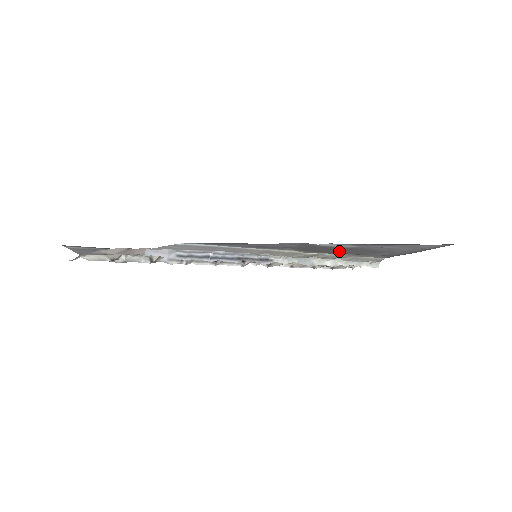
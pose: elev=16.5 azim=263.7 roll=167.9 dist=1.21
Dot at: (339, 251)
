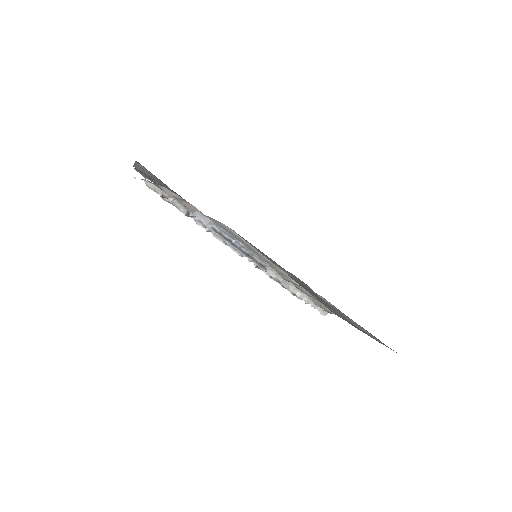
Dot at: (317, 297)
